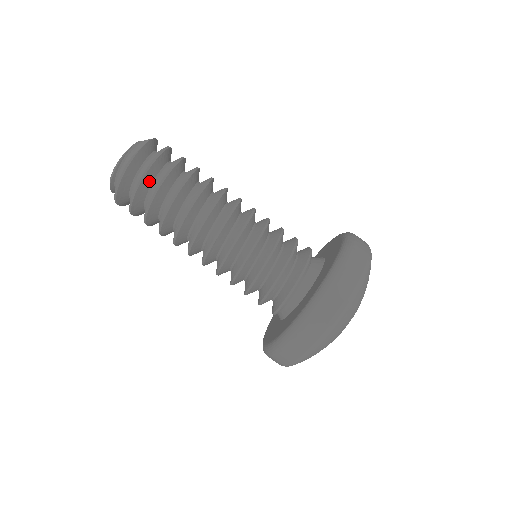
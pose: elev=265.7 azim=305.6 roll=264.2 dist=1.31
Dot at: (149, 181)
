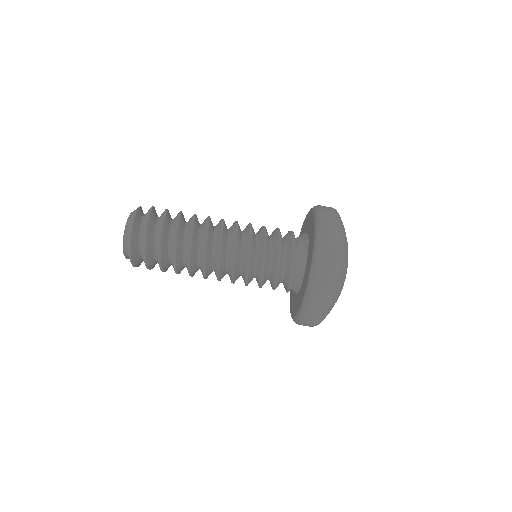
Dot at: (151, 257)
